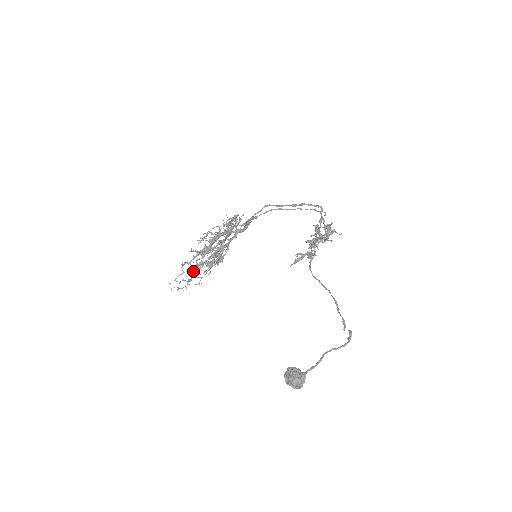
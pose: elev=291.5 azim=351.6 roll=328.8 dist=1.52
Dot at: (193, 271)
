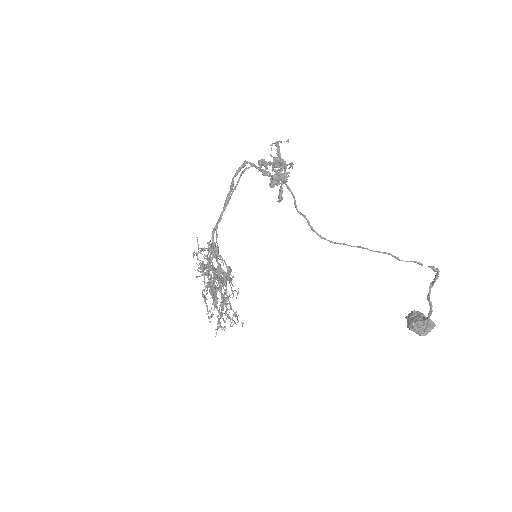
Dot at: (234, 323)
